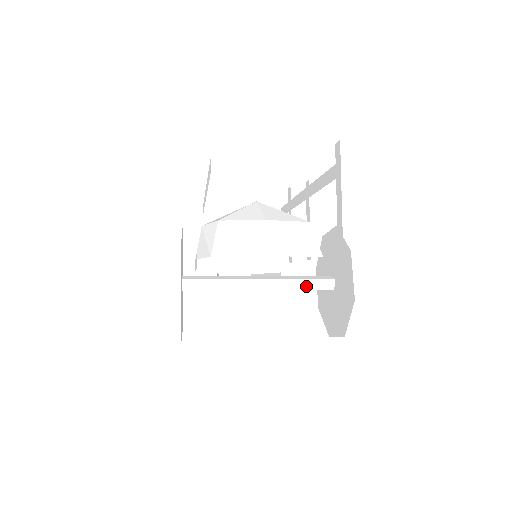
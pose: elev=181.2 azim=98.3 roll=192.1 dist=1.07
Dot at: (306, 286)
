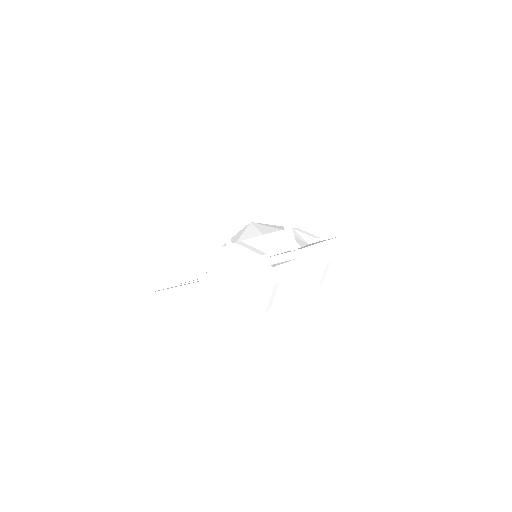
Dot at: (289, 266)
